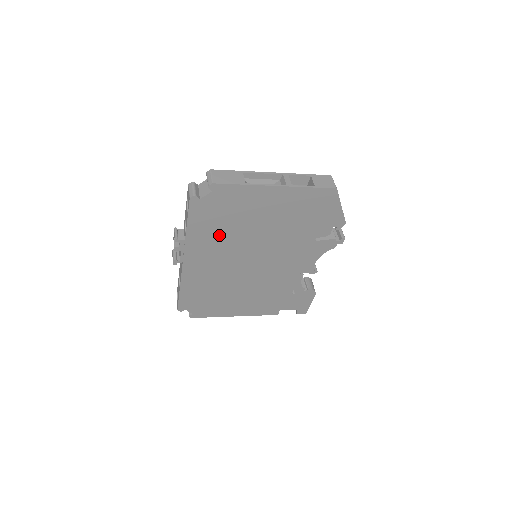
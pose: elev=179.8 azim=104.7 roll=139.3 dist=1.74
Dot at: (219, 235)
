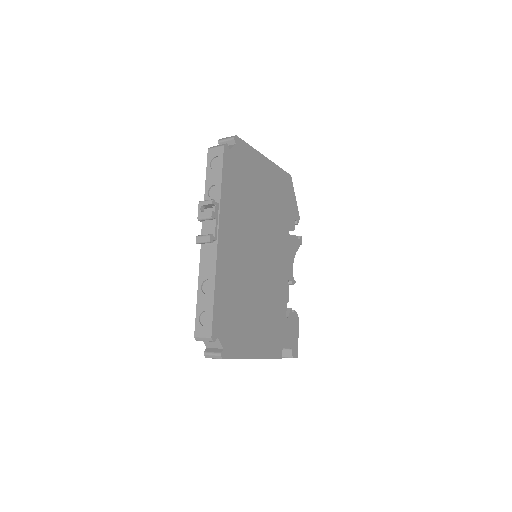
Dot at: (240, 204)
